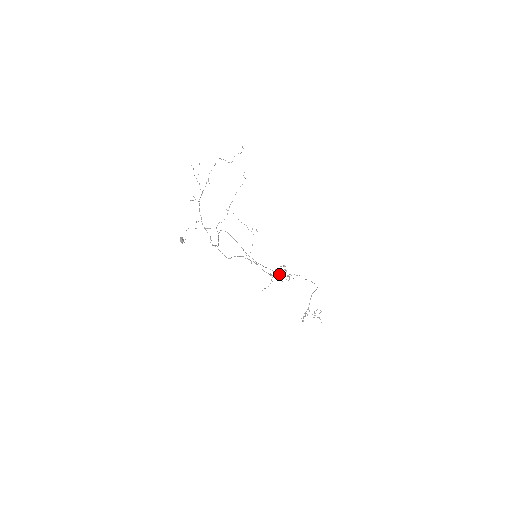
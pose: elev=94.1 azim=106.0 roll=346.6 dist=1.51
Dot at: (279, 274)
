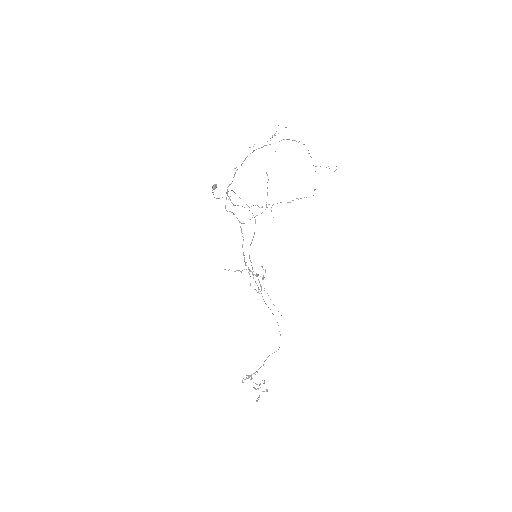
Dot at: occluded
